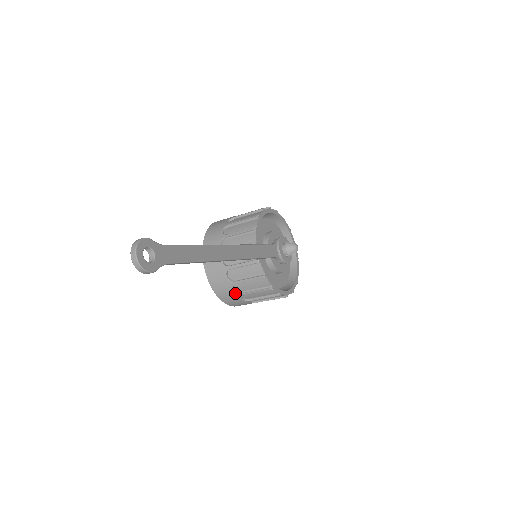
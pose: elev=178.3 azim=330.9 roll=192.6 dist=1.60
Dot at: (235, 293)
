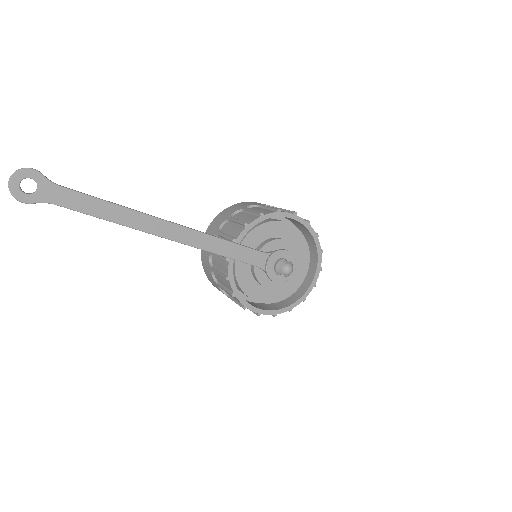
Dot at: (213, 279)
